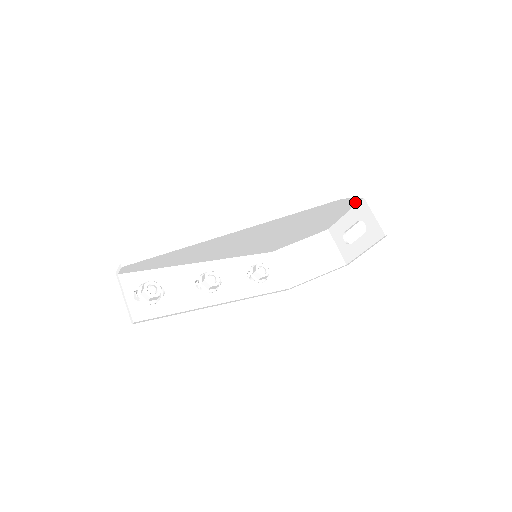
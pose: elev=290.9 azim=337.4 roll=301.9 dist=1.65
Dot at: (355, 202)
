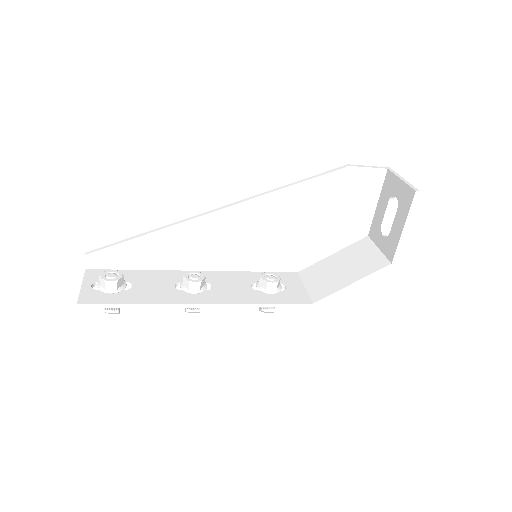
Dot at: (379, 178)
